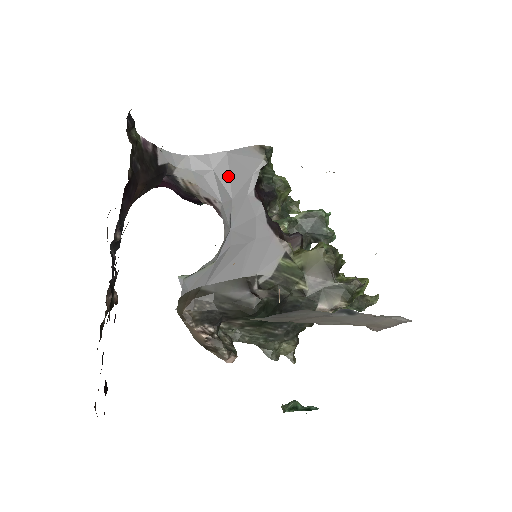
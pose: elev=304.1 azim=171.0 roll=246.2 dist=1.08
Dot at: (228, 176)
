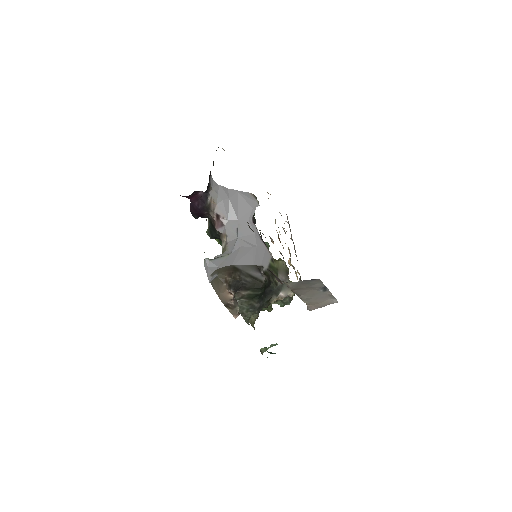
Dot at: (237, 205)
